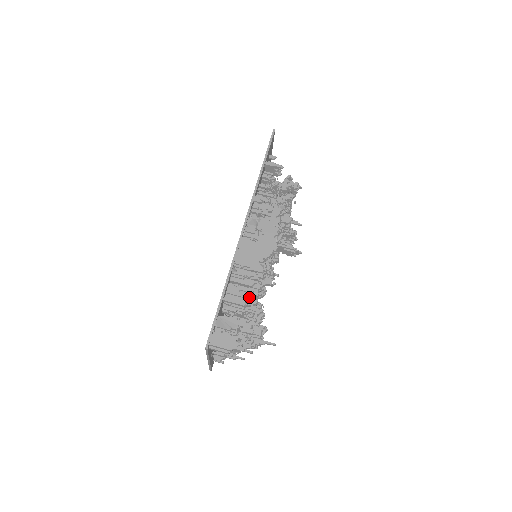
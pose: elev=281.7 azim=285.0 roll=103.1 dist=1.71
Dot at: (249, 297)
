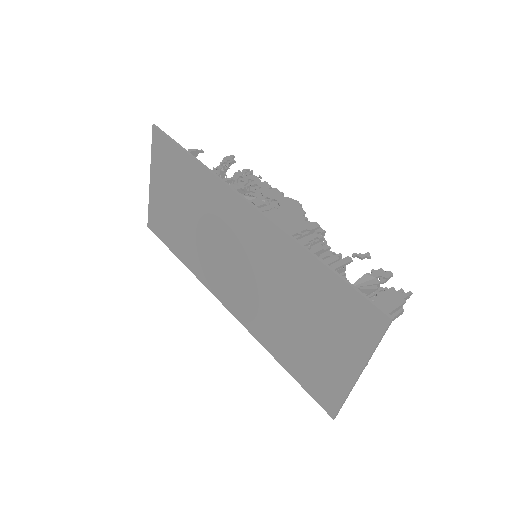
Dot at: (337, 258)
